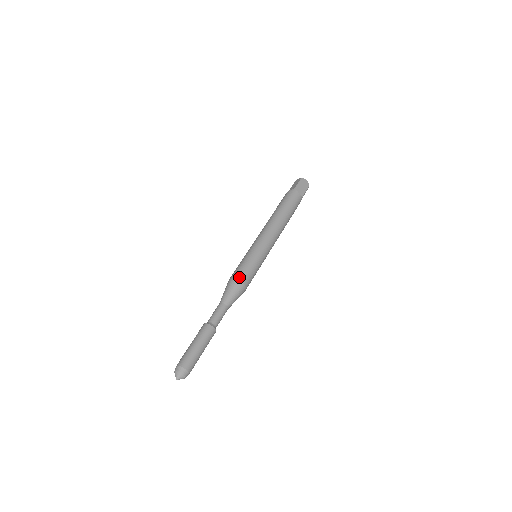
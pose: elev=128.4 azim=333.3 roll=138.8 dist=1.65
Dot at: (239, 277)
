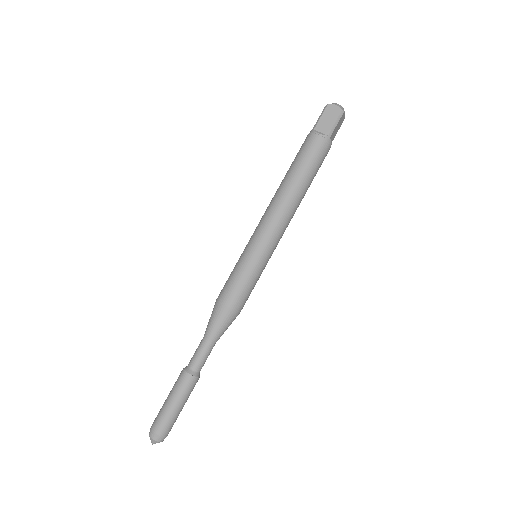
Dot at: (220, 297)
